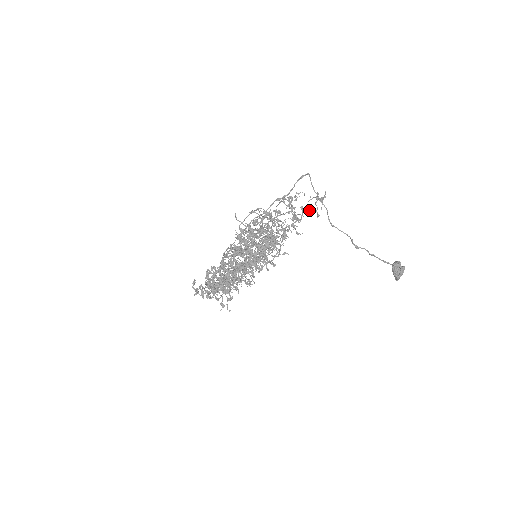
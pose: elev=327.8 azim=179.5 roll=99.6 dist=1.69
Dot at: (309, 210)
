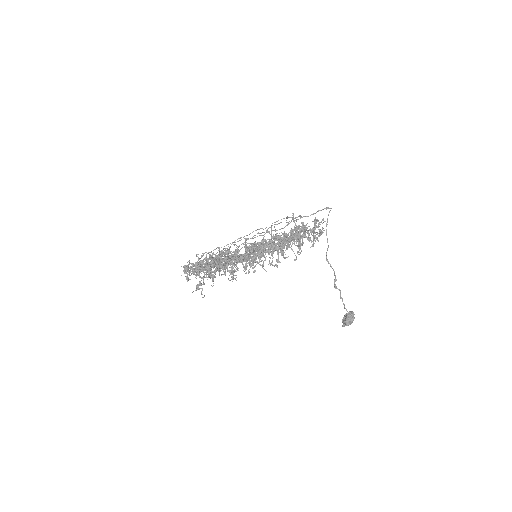
Dot at: (307, 237)
